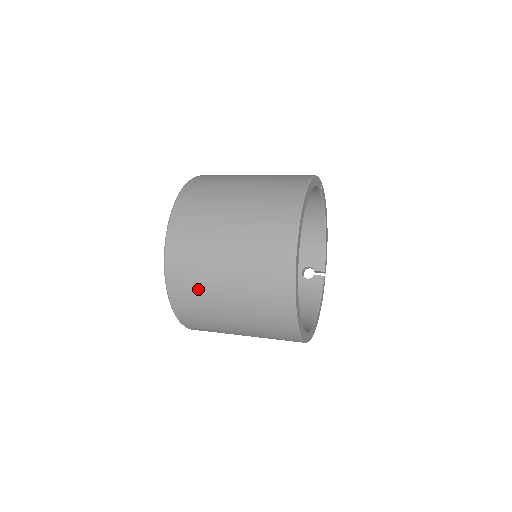
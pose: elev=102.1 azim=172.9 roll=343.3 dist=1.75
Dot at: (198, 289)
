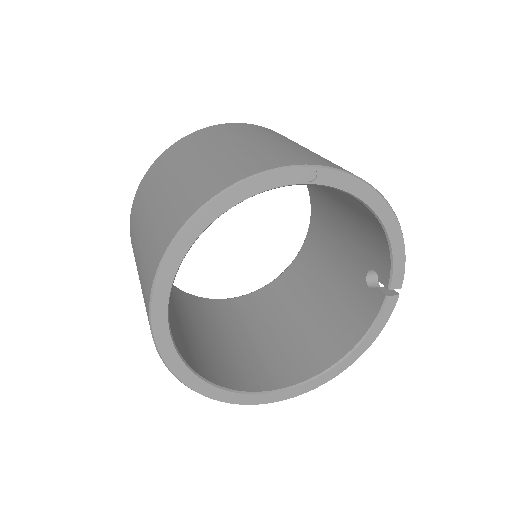
Dot at: occluded
